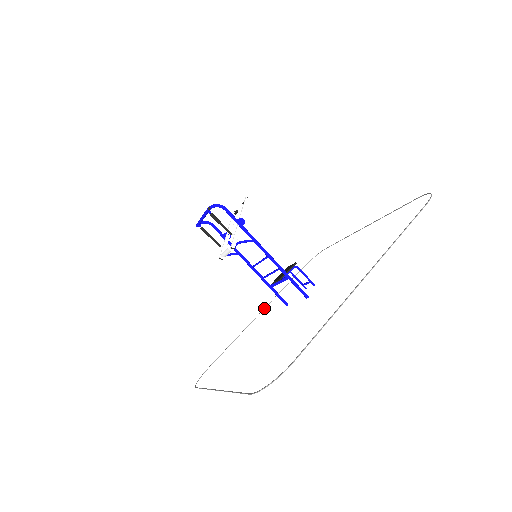
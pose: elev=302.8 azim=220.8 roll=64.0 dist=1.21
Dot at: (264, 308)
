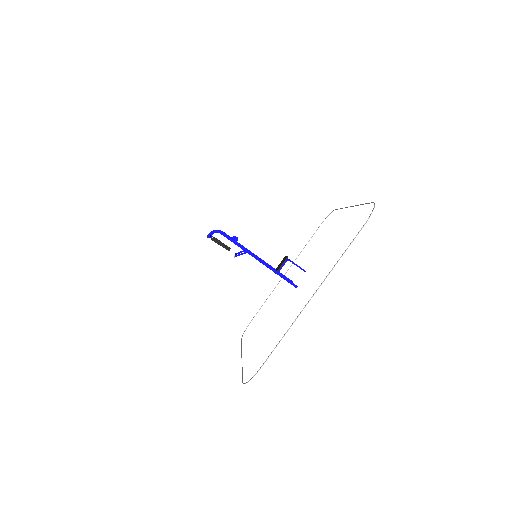
Dot at: occluded
